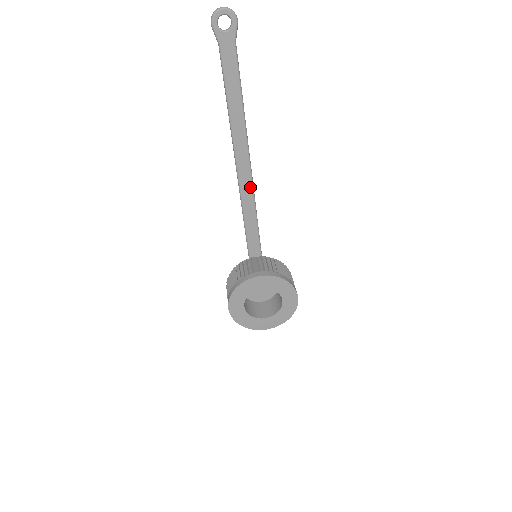
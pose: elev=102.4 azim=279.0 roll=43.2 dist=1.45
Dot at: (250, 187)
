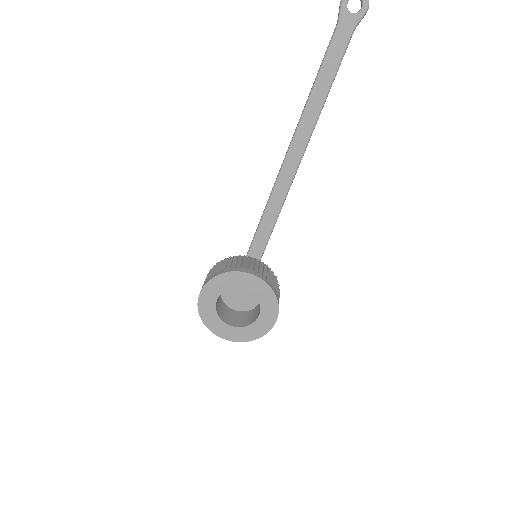
Dot at: (288, 182)
